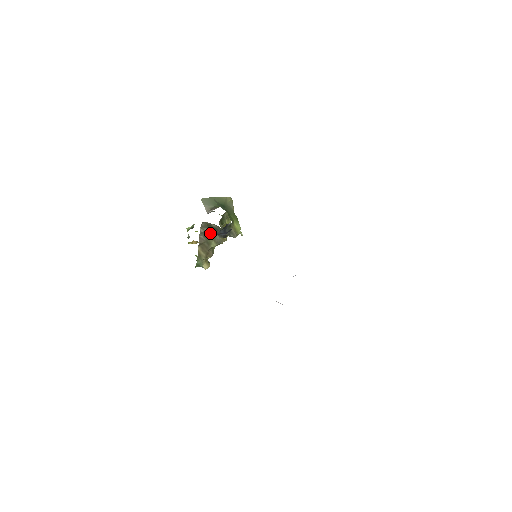
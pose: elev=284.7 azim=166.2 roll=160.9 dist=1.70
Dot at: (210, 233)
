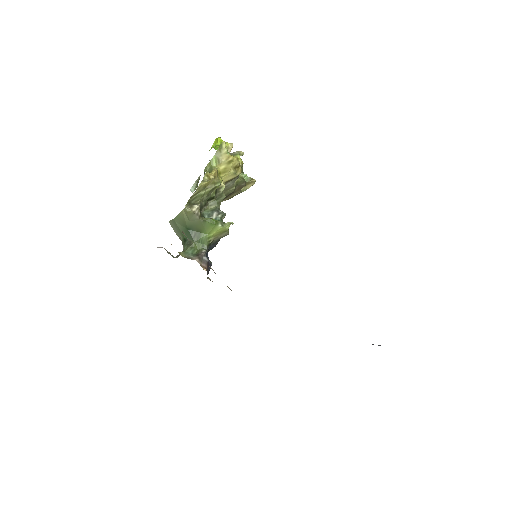
Dot at: occluded
